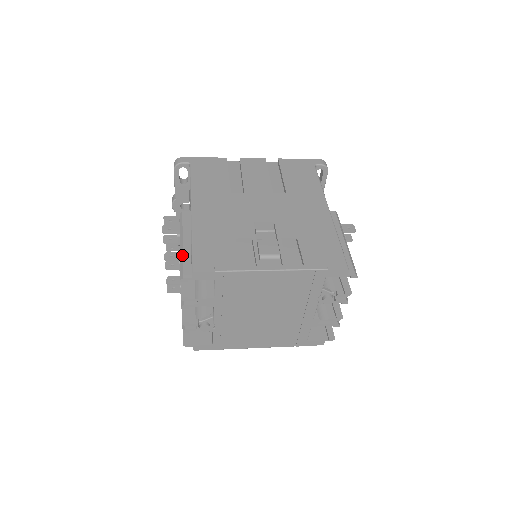
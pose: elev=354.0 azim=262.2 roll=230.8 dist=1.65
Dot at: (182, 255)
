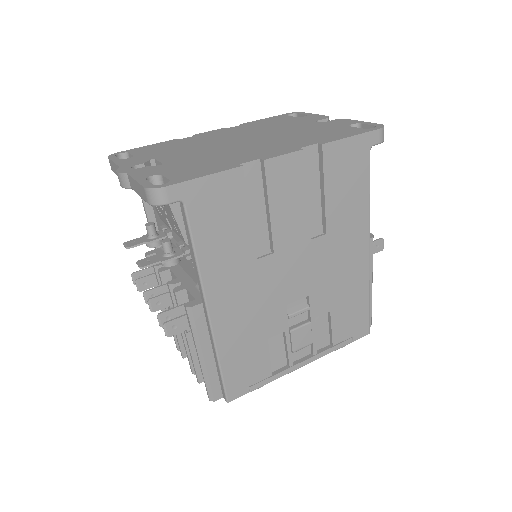
Dot at: (207, 375)
